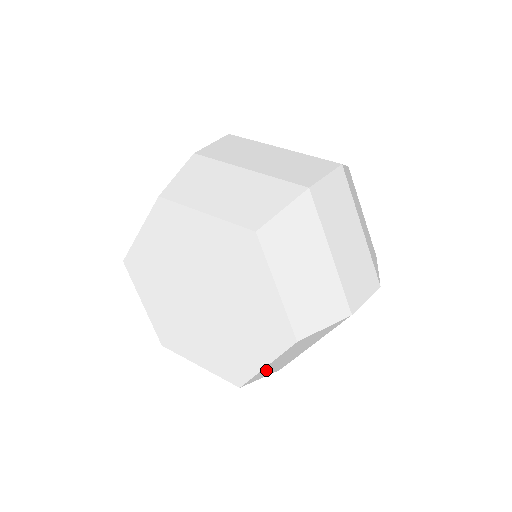
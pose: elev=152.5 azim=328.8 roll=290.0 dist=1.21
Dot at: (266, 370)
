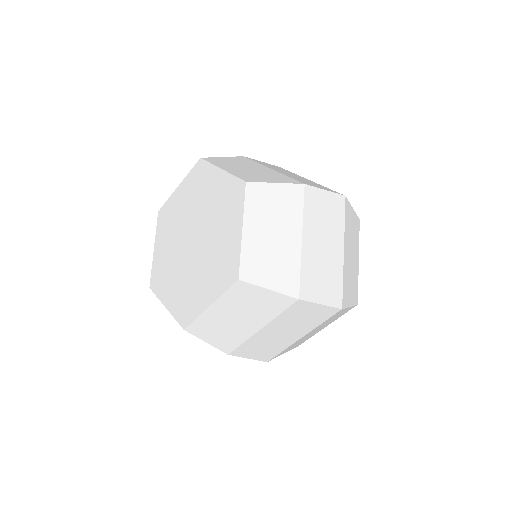
Dot at: (211, 322)
